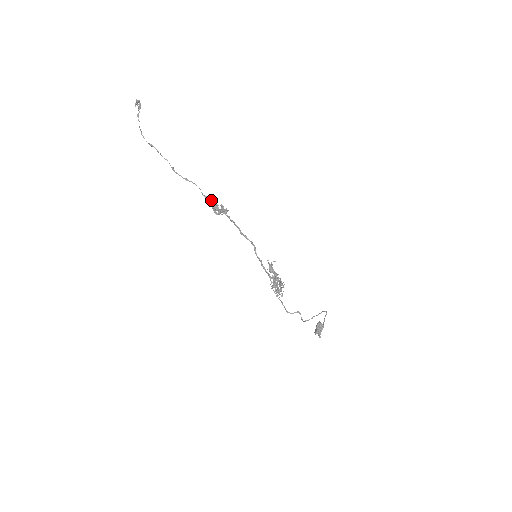
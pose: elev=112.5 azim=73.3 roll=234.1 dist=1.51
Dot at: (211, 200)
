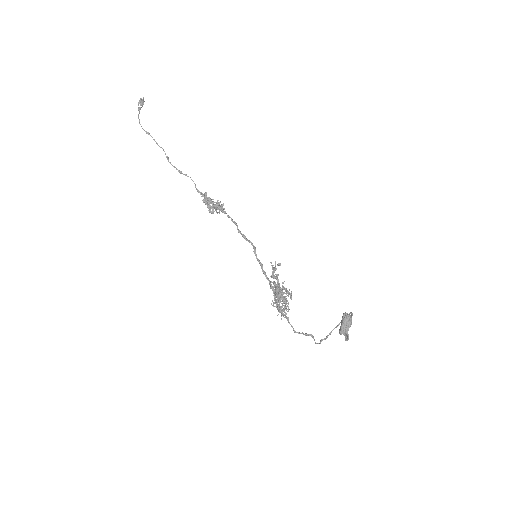
Dot at: (206, 194)
